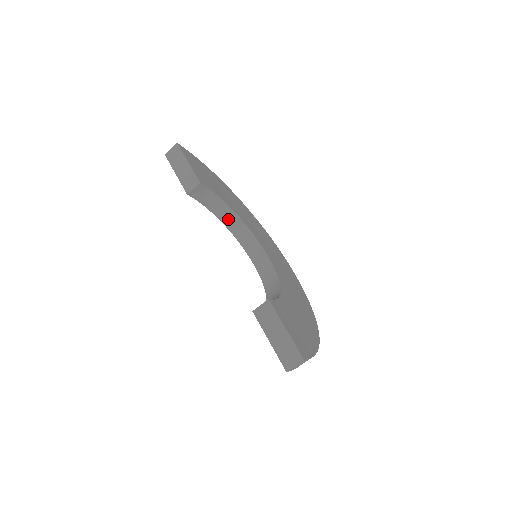
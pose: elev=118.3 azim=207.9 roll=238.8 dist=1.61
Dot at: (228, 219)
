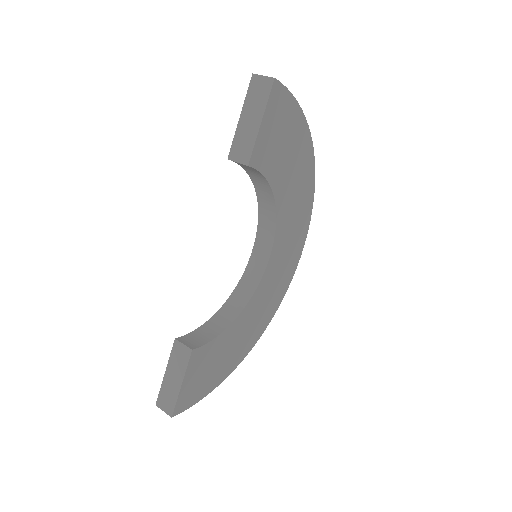
Dot at: (264, 198)
